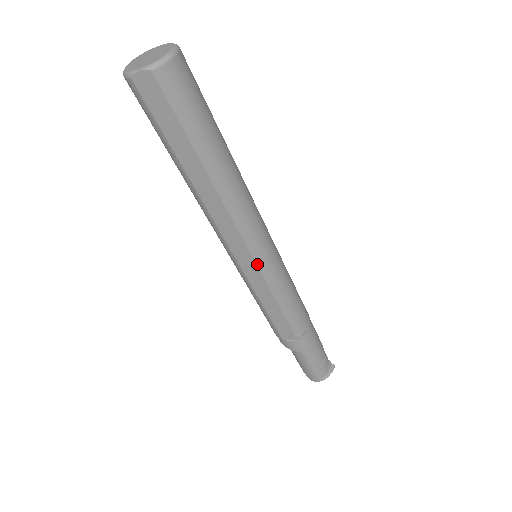
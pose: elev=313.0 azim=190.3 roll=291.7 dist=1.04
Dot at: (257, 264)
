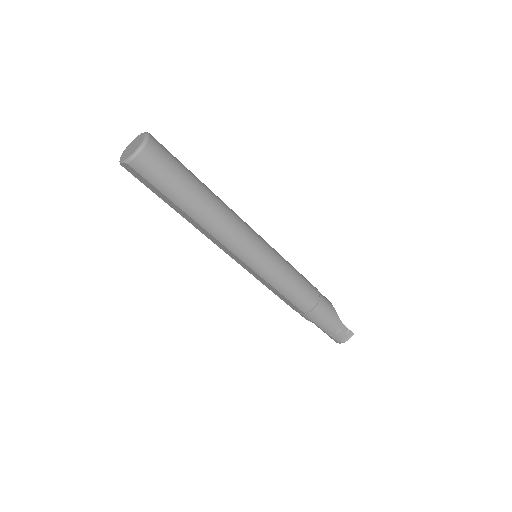
Dot at: (249, 266)
